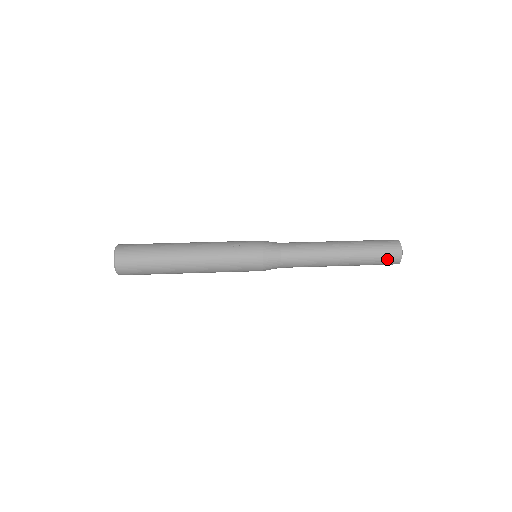
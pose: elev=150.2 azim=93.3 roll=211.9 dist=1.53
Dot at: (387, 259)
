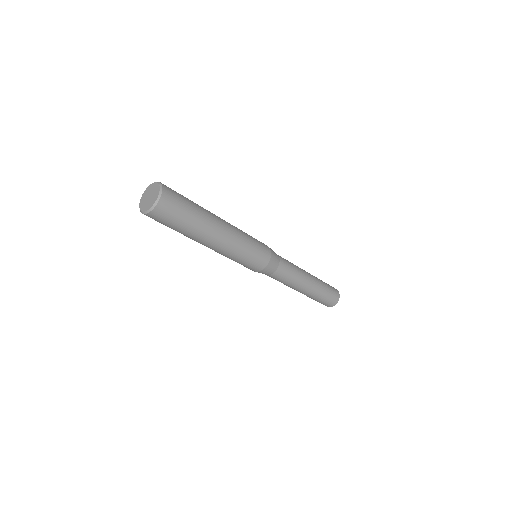
Dot at: (333, 289)
